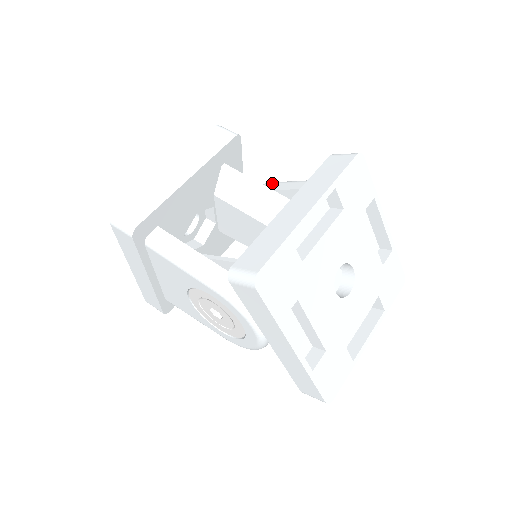
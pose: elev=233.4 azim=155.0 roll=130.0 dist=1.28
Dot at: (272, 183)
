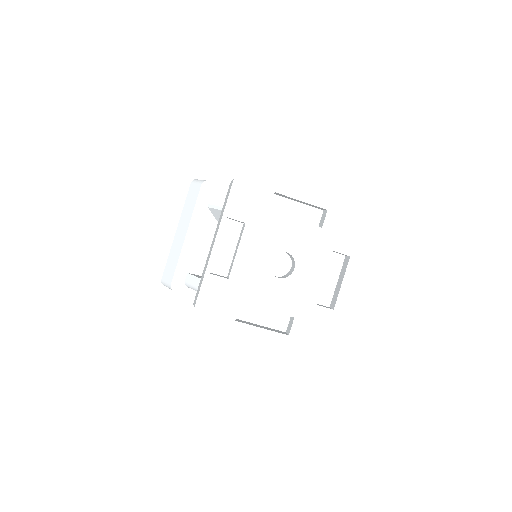
Dot at: occluded
